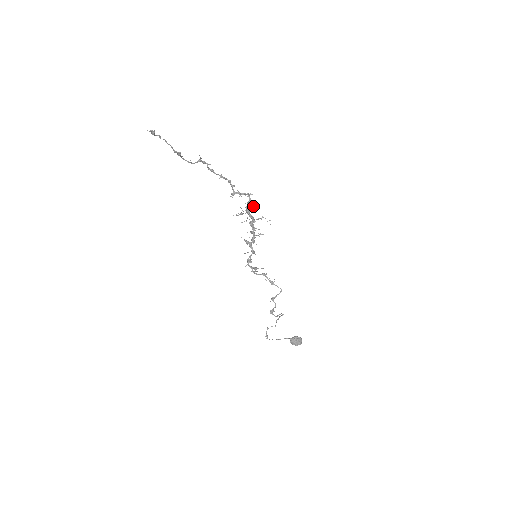
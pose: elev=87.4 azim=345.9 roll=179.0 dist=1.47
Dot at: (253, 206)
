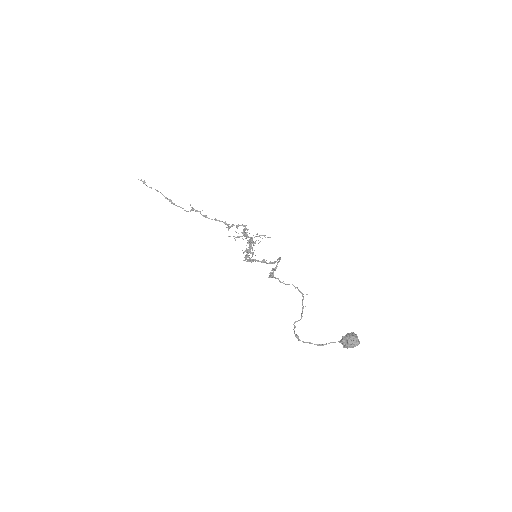
Dot at: (248, 229)
